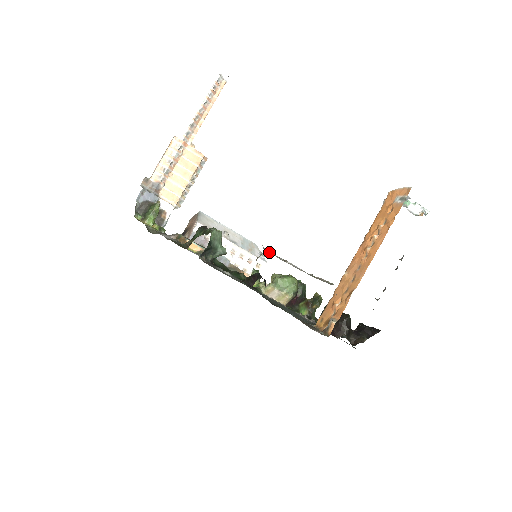
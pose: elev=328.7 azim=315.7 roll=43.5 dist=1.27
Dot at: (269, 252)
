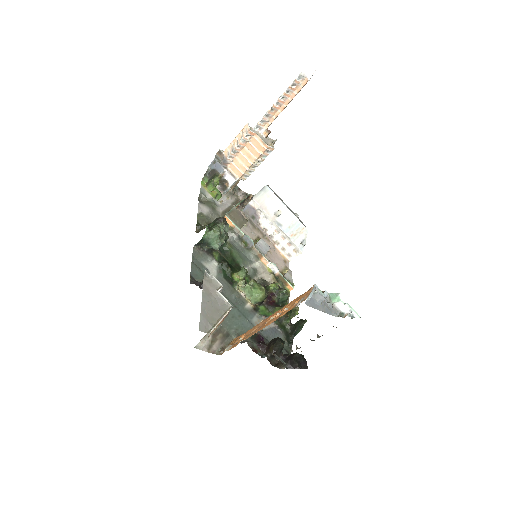
Dot at: (210, 277)
